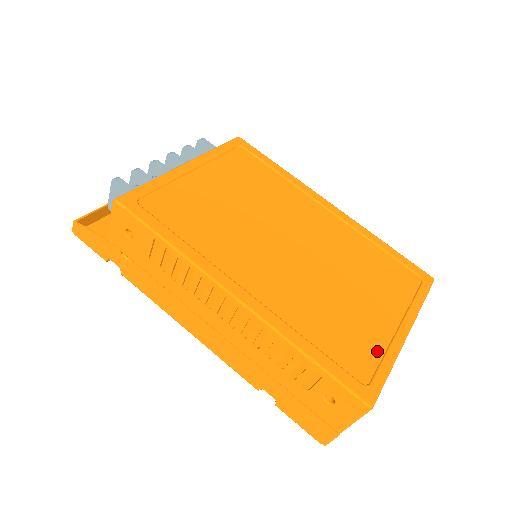
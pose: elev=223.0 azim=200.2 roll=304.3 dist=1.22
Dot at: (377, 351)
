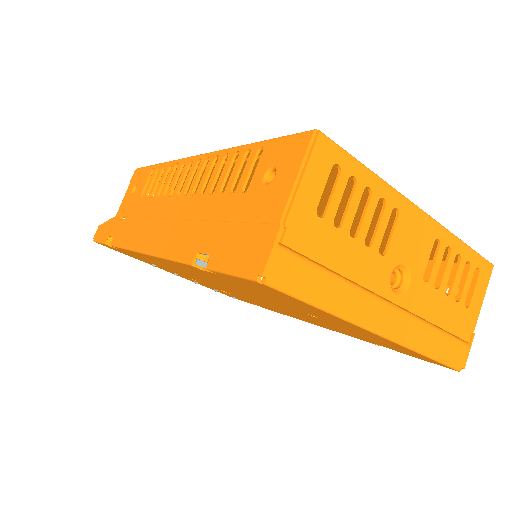
Dot at: occluded
